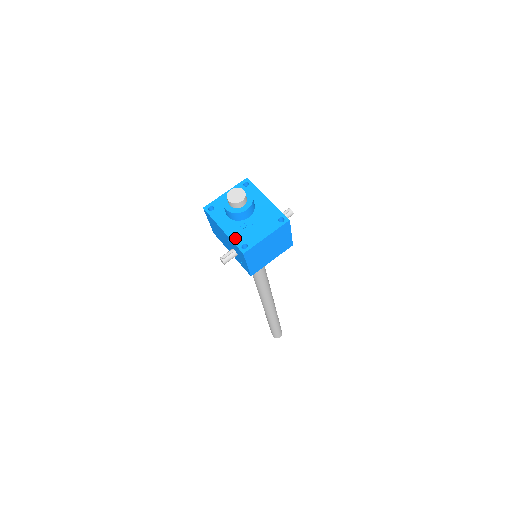
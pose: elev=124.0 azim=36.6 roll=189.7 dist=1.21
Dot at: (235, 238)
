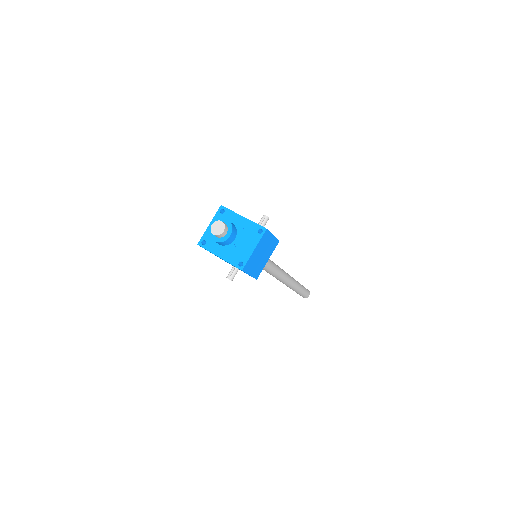
Dot at: (231, 260)
